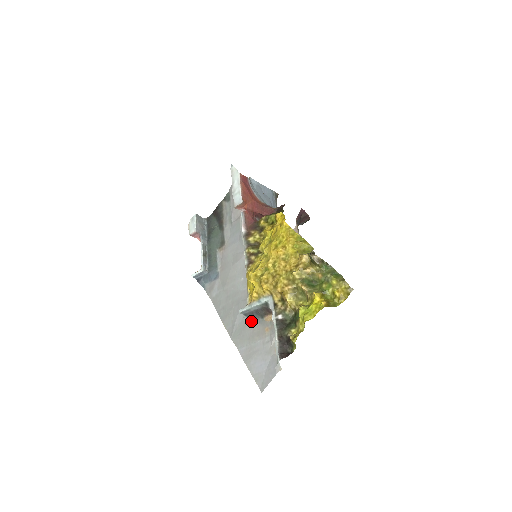
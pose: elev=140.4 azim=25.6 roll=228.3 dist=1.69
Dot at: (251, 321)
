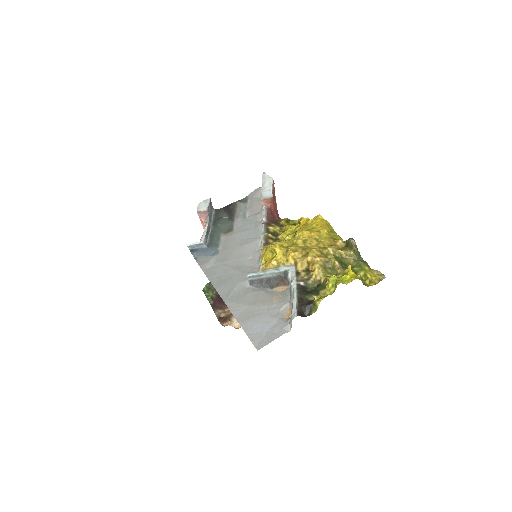
Dot at: (256, 290)
